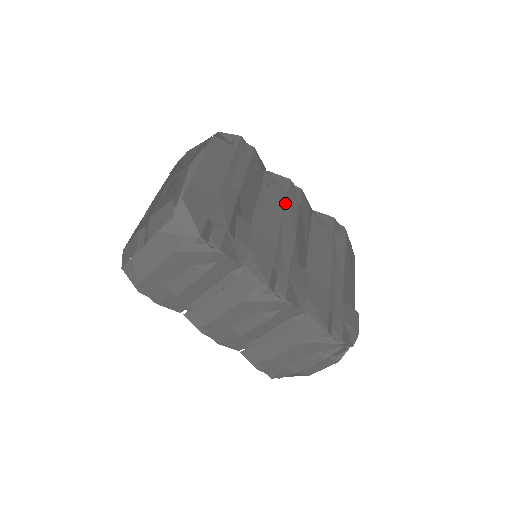
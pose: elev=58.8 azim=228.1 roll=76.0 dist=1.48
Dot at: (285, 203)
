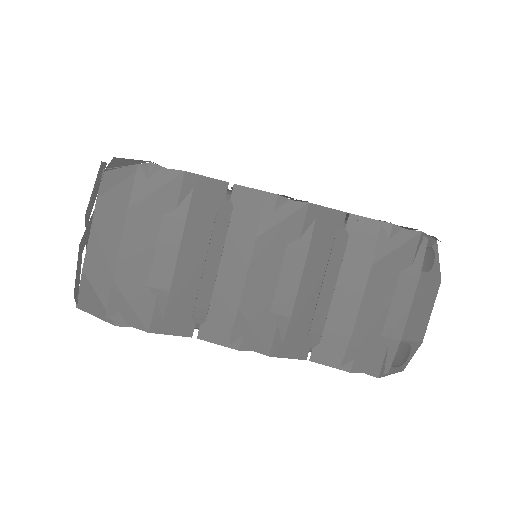
Dot at: occluded
